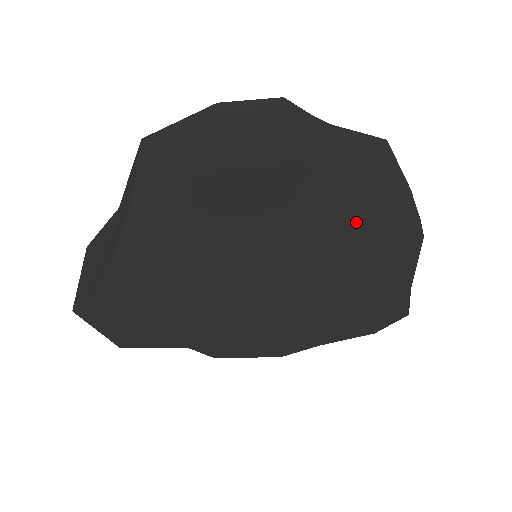
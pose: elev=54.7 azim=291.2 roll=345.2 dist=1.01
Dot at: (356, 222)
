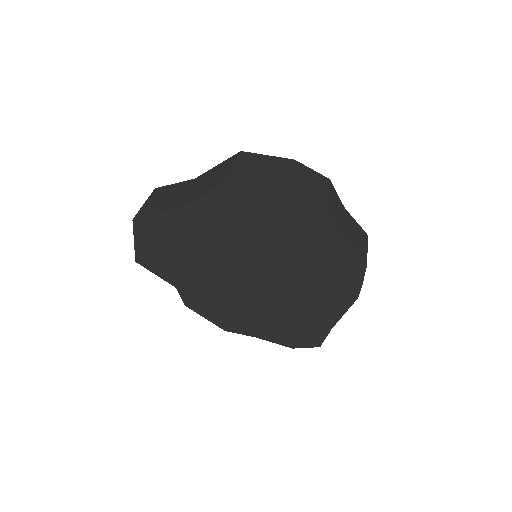
Dot at: (329, 267)
